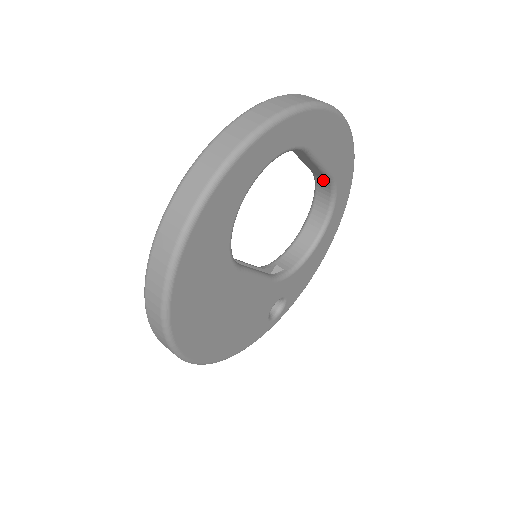
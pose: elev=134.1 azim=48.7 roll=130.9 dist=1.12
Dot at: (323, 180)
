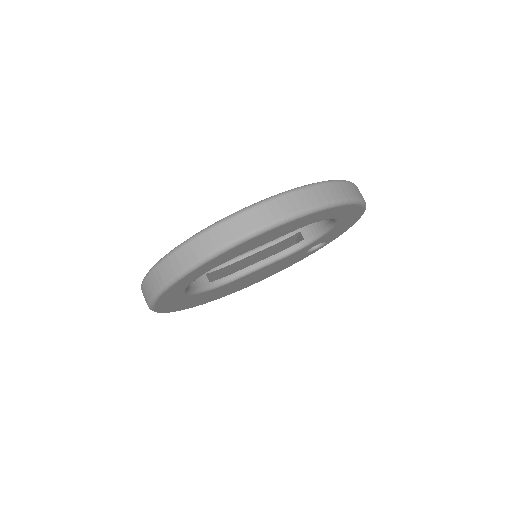
Dot at: occluded
